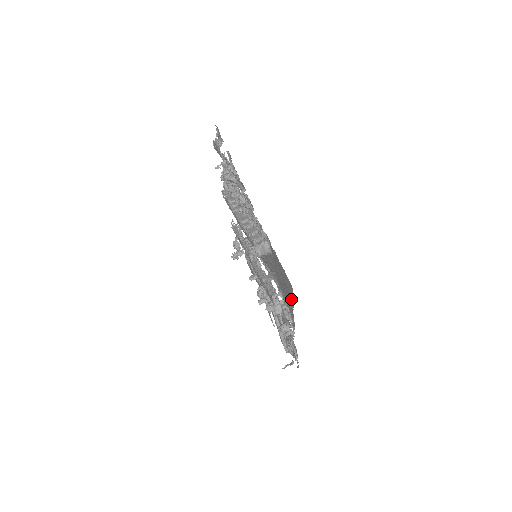
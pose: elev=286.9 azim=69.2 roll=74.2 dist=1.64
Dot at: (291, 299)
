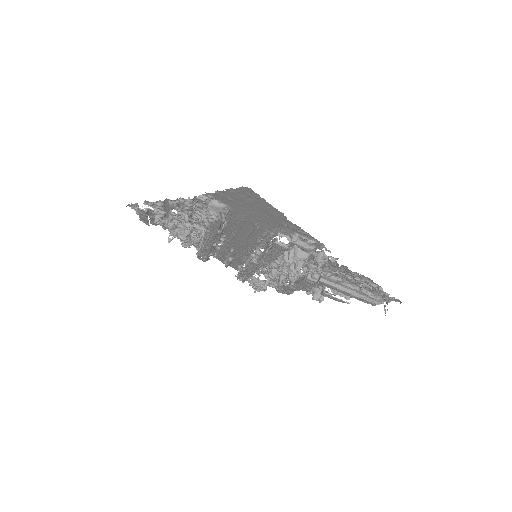
Dot at: (271, 209)
